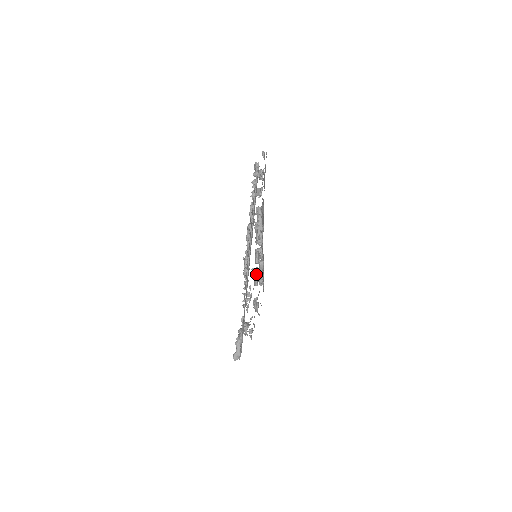
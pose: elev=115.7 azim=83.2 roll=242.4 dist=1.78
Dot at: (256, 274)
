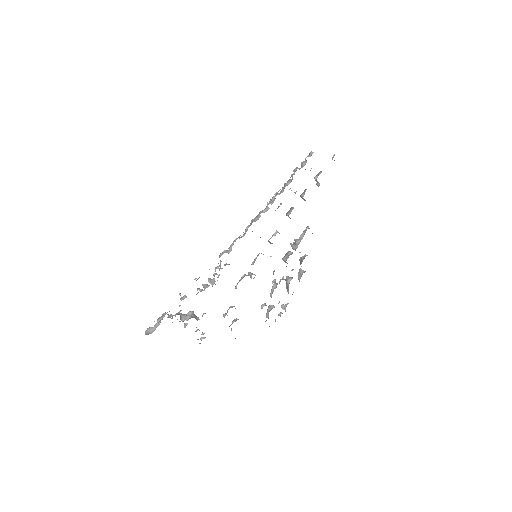
Dot at: (243, 275)
